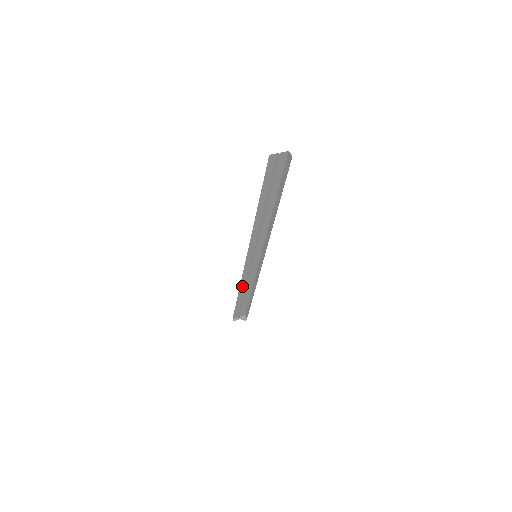
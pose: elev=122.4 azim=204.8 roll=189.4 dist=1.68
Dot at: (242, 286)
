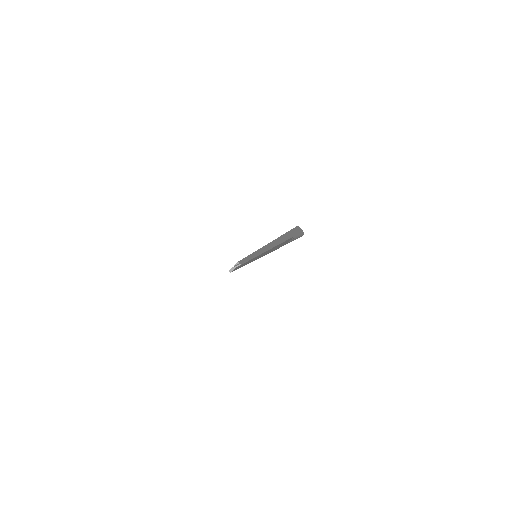
Dot at: occluded
